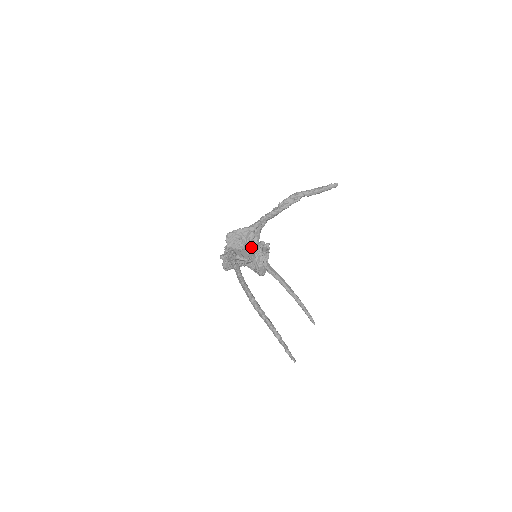
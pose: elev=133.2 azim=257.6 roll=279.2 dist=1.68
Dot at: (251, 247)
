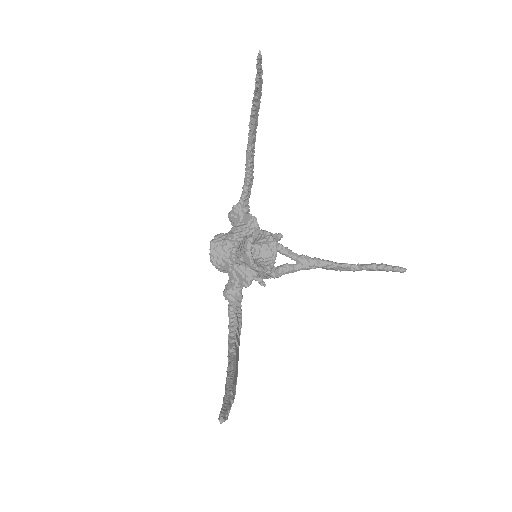
Dot at: occluded
